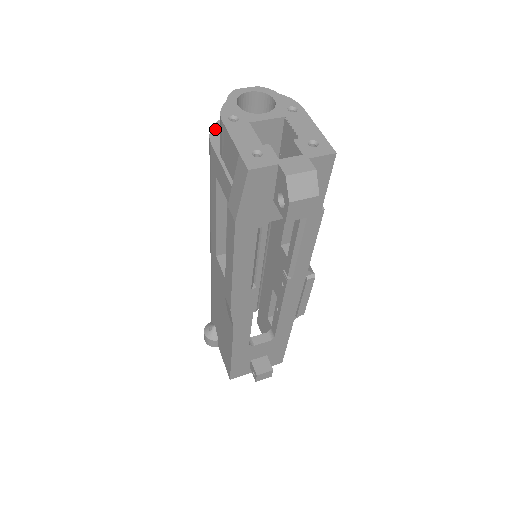
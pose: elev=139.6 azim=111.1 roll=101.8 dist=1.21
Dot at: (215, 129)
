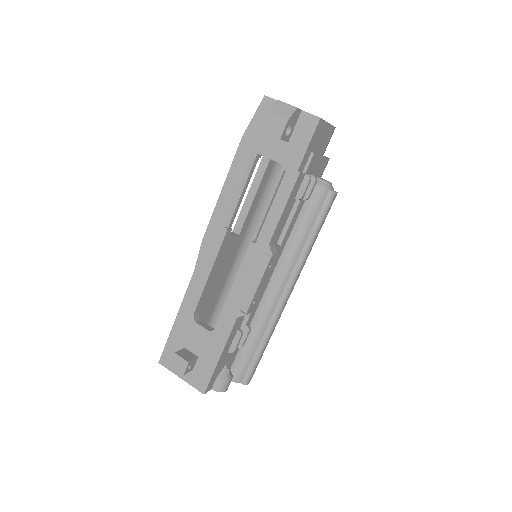
Dot at: occluded
